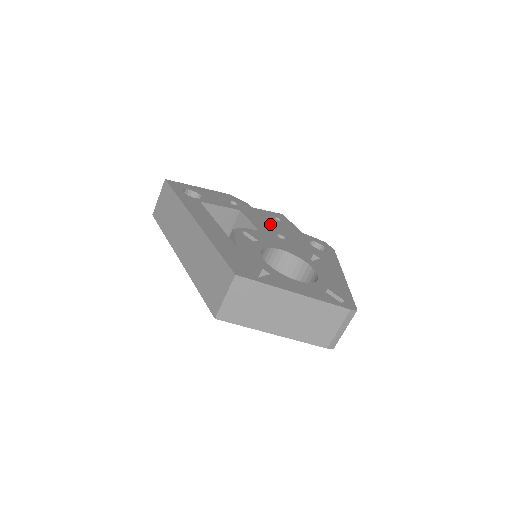
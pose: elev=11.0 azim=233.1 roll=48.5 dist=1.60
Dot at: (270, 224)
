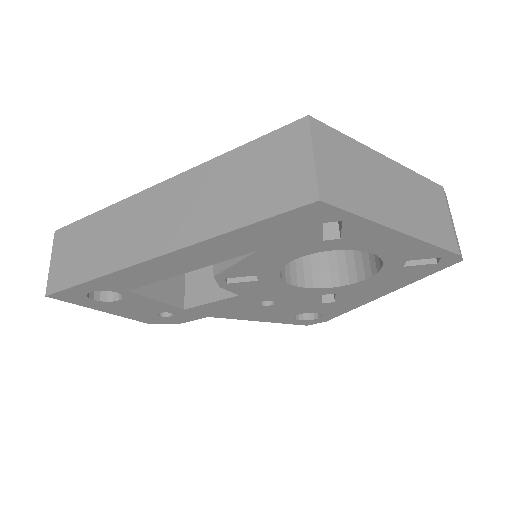
Dot at: occluded
